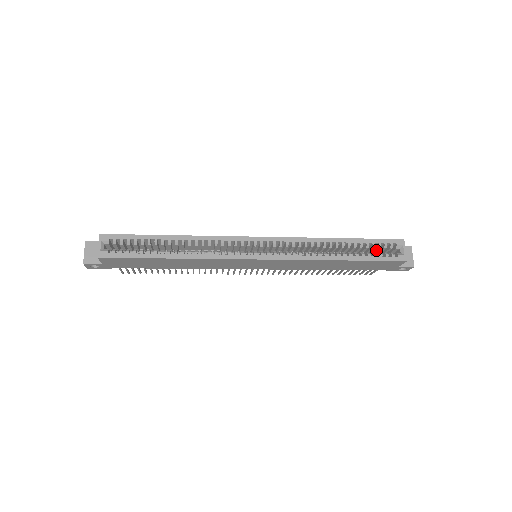
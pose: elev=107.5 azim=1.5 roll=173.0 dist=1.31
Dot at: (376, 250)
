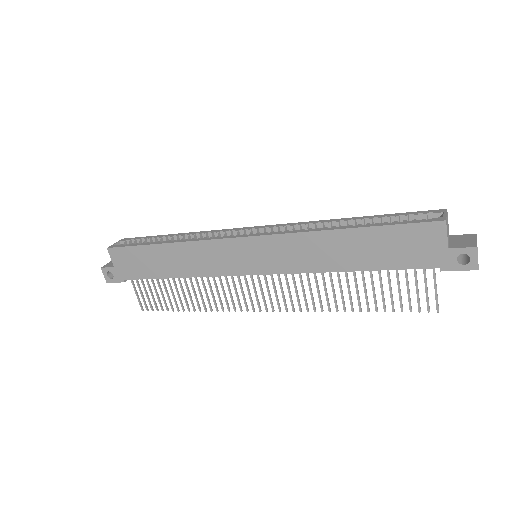
Dot at: occluded
